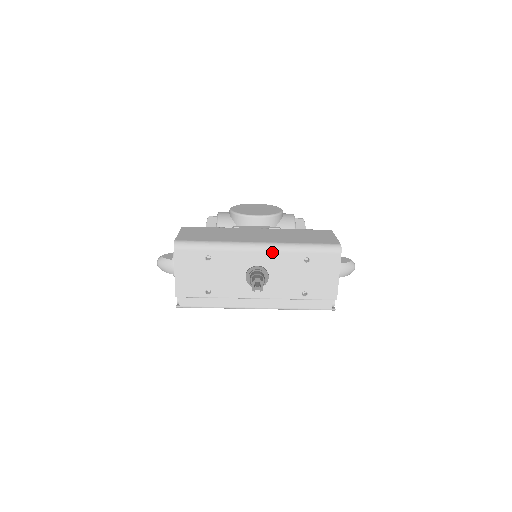
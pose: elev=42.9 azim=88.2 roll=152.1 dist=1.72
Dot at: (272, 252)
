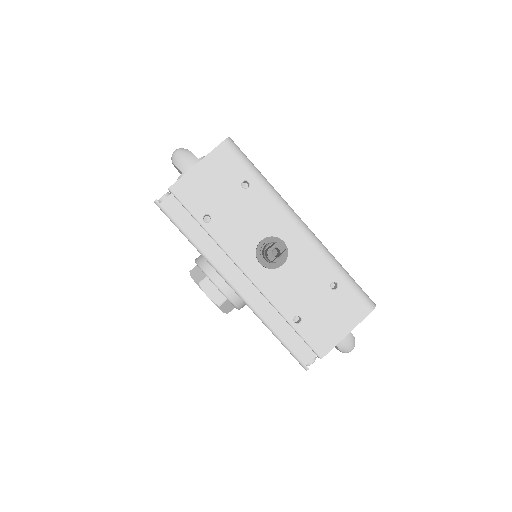
Dot at: (311, 243)
